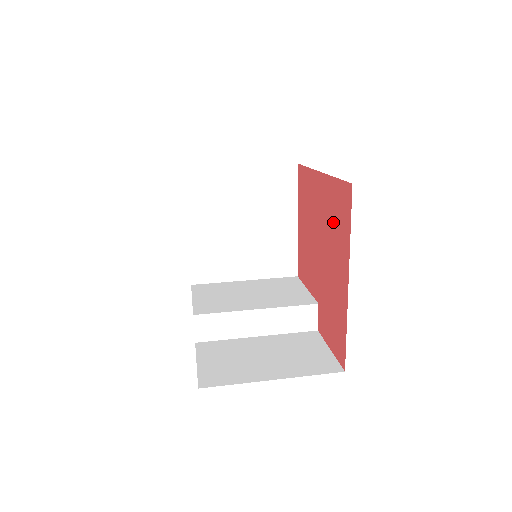
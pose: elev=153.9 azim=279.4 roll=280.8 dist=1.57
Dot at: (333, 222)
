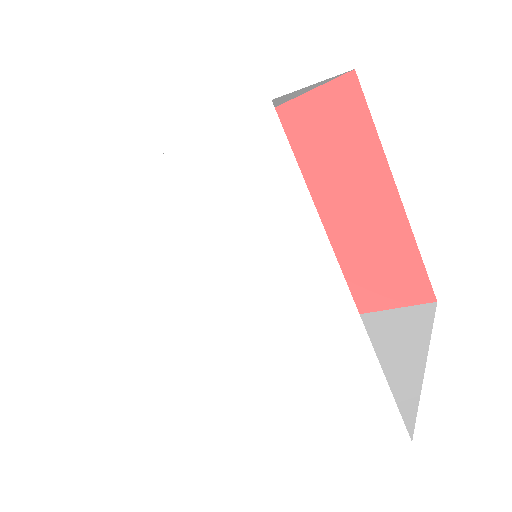
Dot at: (318, 154)
